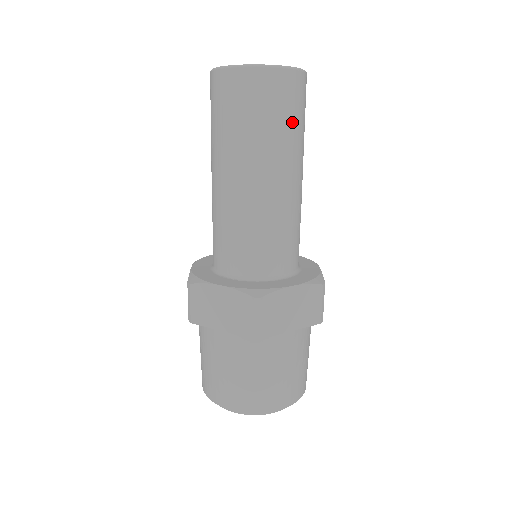
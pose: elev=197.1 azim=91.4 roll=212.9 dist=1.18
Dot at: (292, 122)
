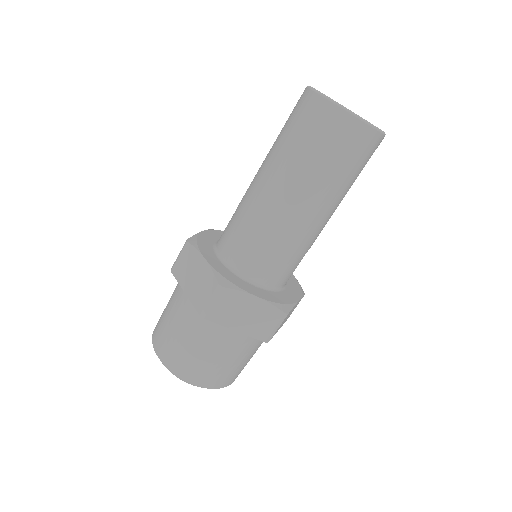
Dot at: occluded
